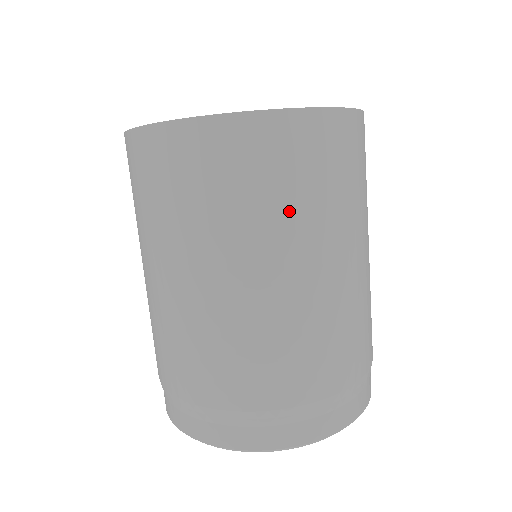
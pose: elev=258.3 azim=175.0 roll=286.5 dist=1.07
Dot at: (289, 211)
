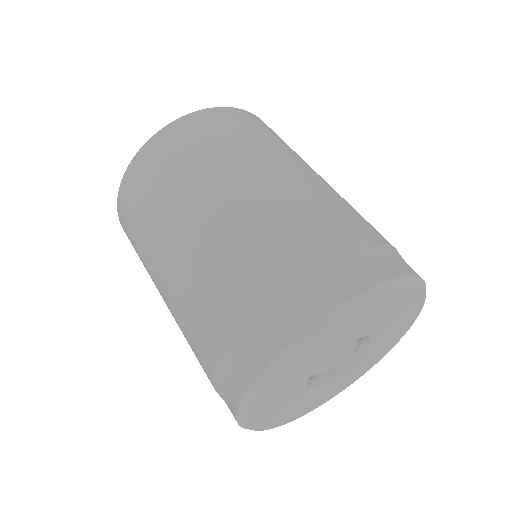
Dot at: (160, 202)
